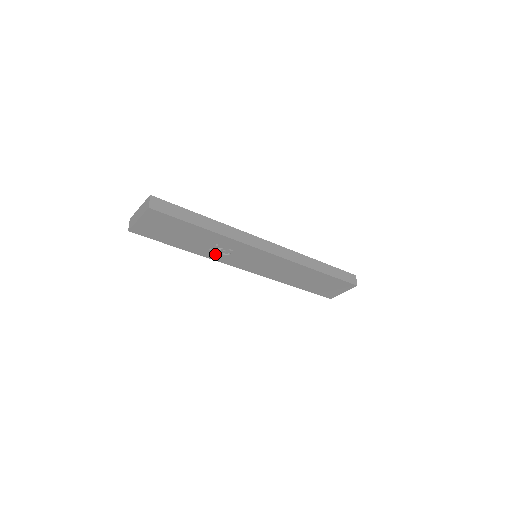
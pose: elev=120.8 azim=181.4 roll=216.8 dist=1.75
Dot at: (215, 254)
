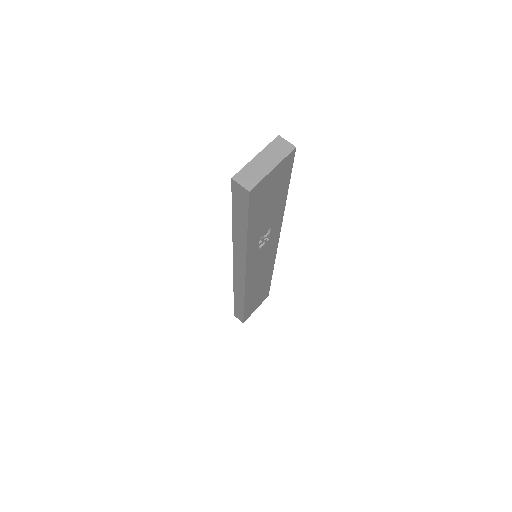
Dot at: (255, 247)
